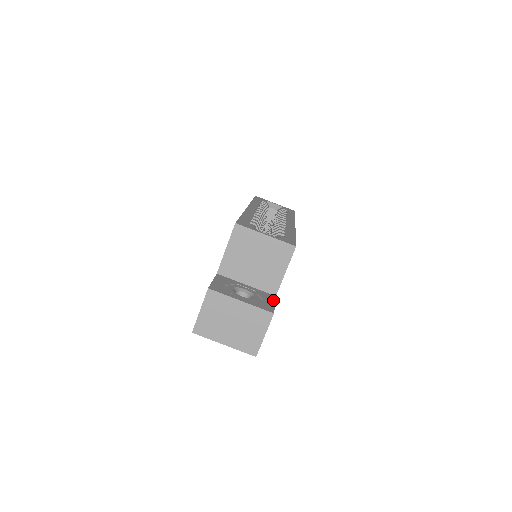
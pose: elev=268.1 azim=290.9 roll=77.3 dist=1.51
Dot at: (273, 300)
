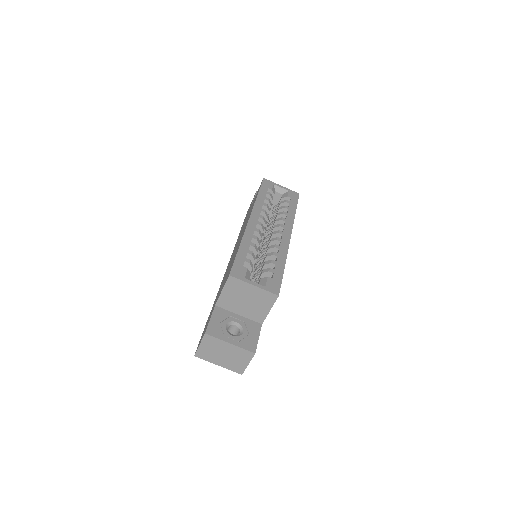
Dot at: (258, 332)
